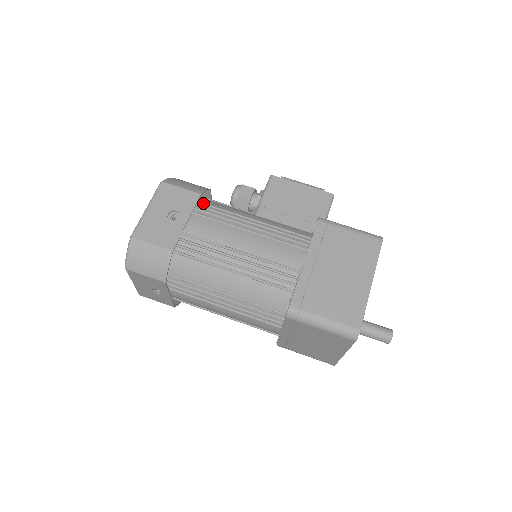
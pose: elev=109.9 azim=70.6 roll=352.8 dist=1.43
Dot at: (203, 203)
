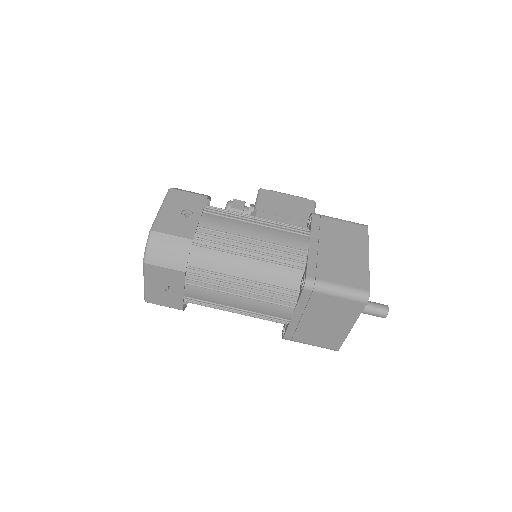
Dot at: (209, 206)
